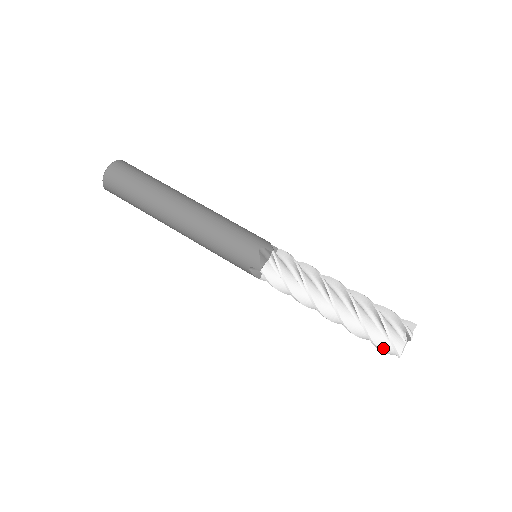
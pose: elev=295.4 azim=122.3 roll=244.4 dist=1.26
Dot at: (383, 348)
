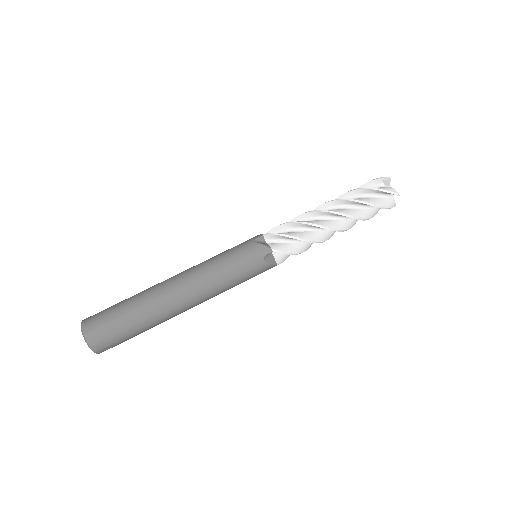
Dot at: (386, 205)
